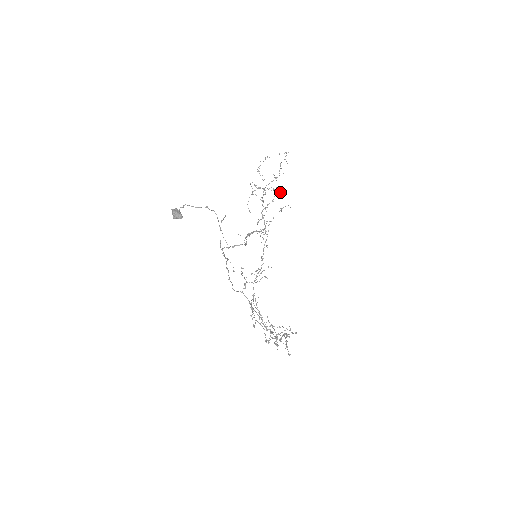
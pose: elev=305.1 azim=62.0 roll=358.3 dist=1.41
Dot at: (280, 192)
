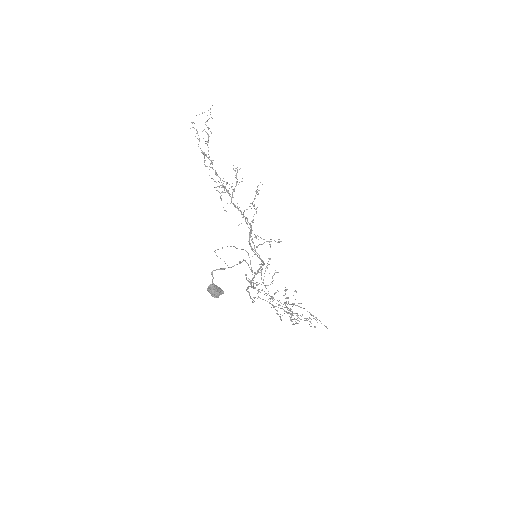
Dot at: (239, 169)
